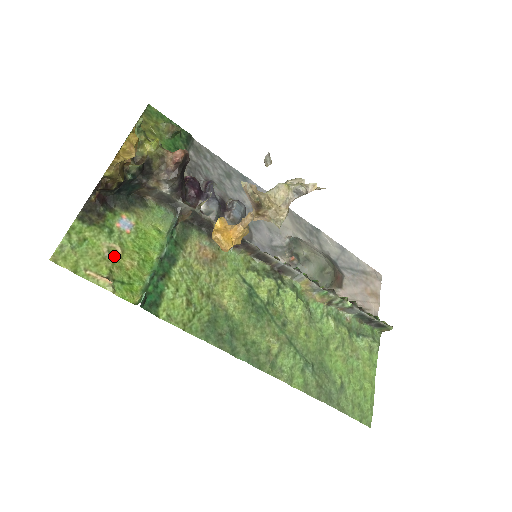
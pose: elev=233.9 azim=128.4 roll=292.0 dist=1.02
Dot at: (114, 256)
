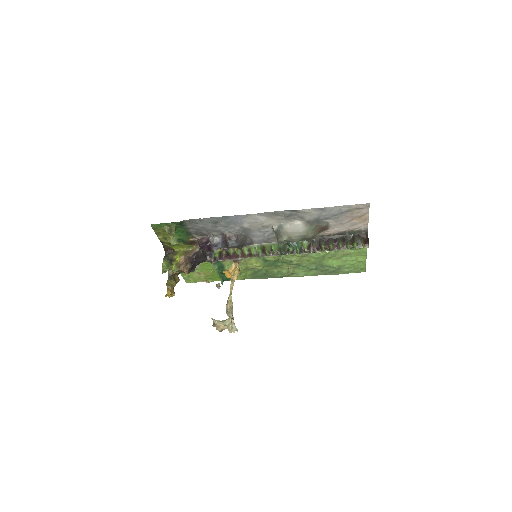
Dot at: (202, 274)
